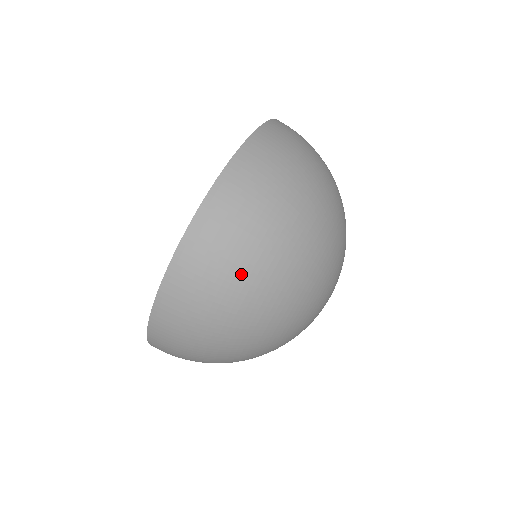
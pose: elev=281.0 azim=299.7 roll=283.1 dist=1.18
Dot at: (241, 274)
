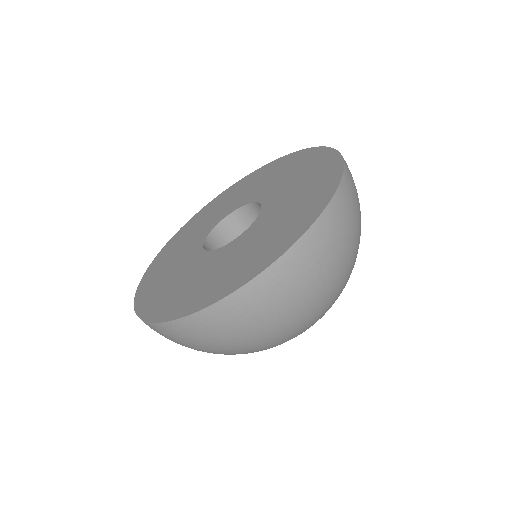
Dot at: occluded
